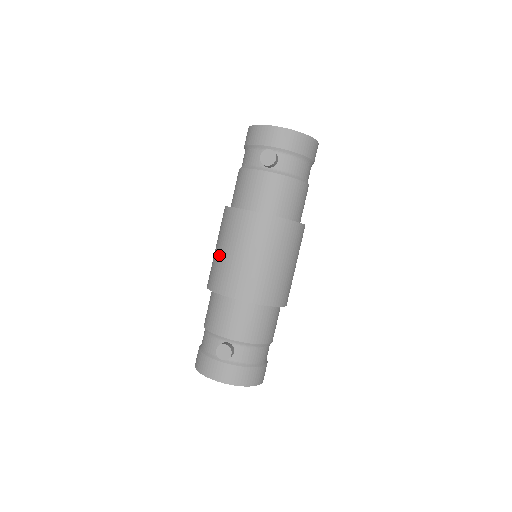
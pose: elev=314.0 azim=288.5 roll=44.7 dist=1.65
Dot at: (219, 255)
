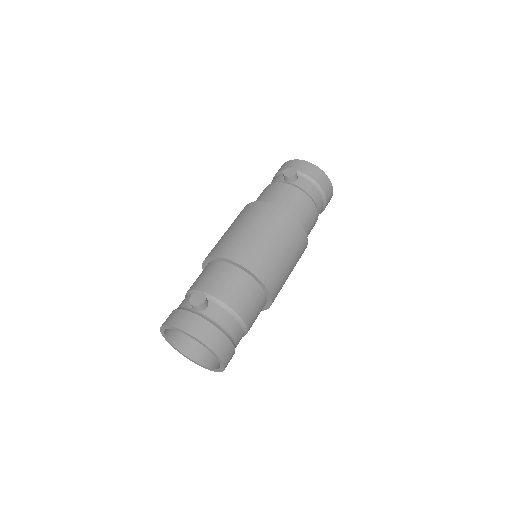
Dot at: (224, 234)
